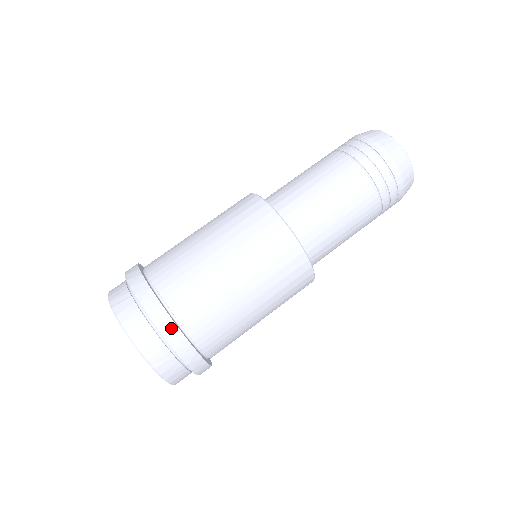
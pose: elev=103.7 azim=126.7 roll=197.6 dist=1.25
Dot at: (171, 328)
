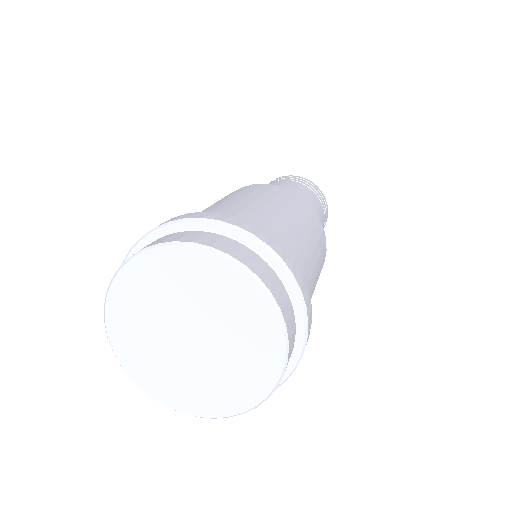
Dot at: (229, 217)
